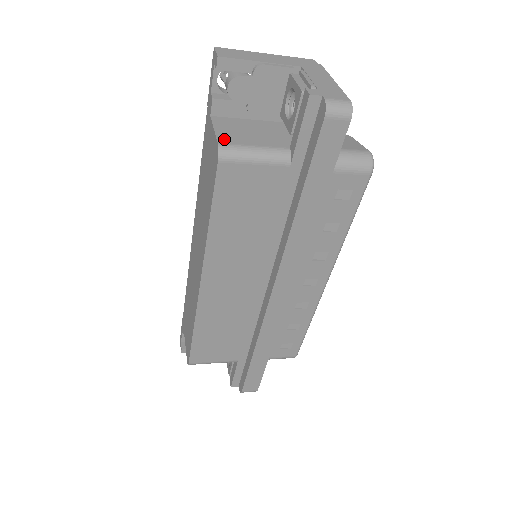
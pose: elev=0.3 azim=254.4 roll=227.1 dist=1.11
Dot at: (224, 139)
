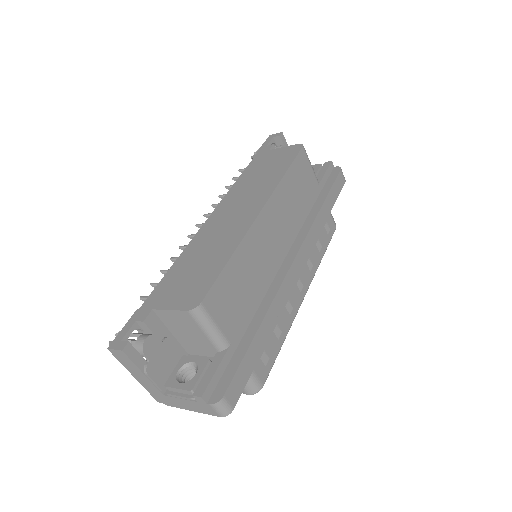
Dot at: occluded
